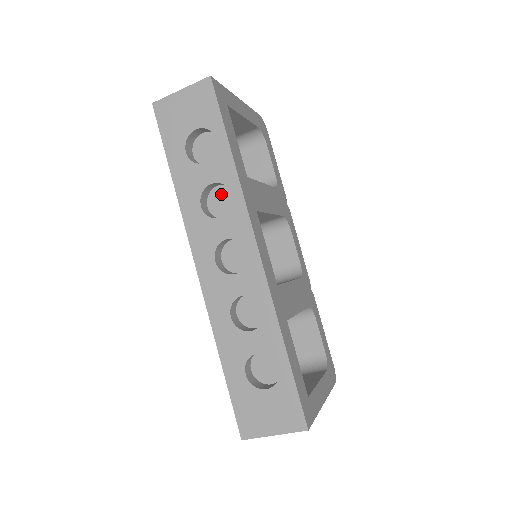
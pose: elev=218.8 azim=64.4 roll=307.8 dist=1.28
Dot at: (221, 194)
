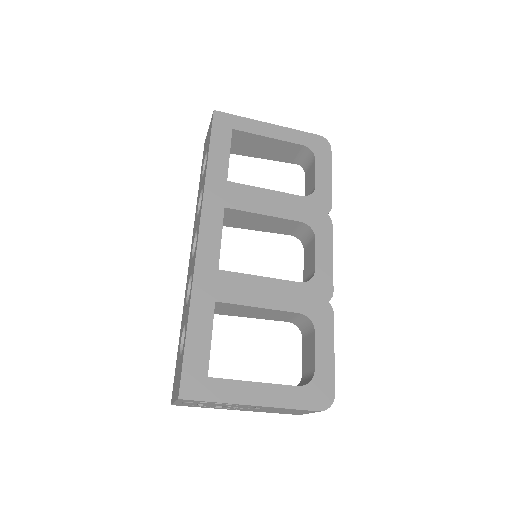
Dot at: occluded
